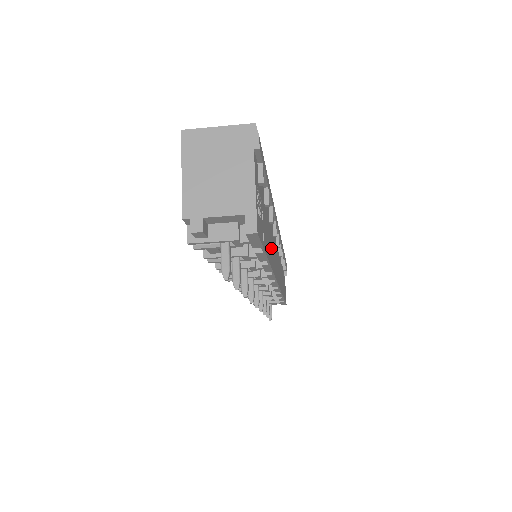
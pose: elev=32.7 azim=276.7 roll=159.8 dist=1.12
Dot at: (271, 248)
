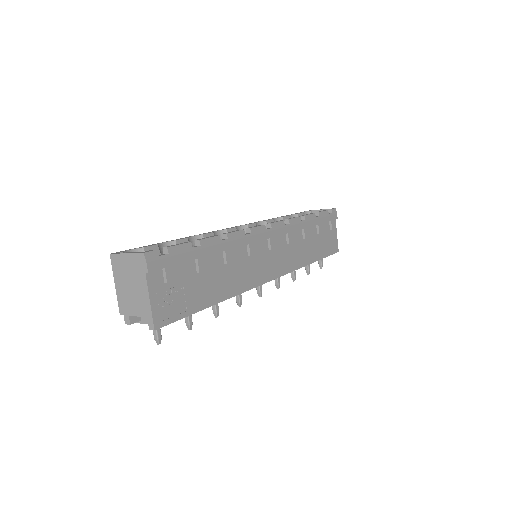
Dot at: (233, 279)
